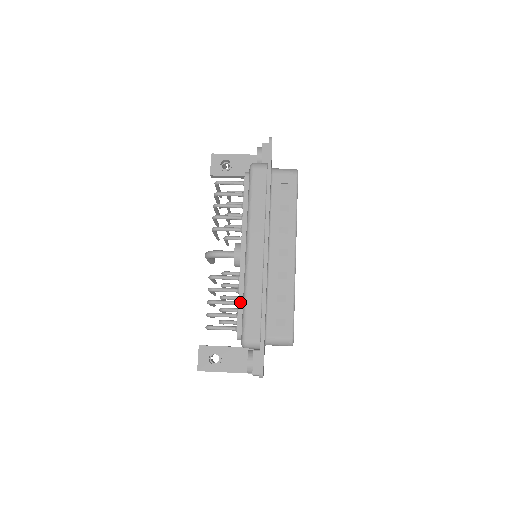
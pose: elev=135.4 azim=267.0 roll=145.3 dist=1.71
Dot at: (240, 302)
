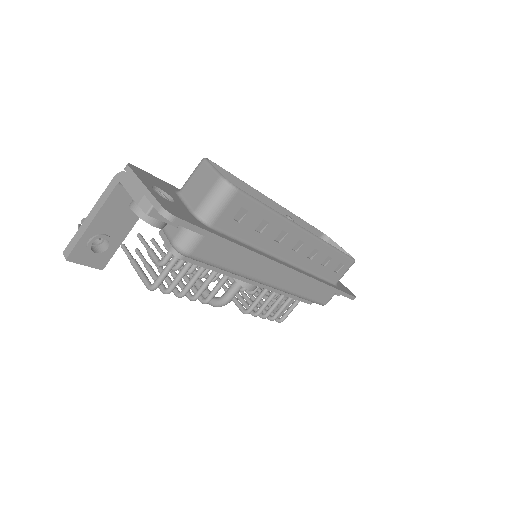
Dot at: (294, 297)
